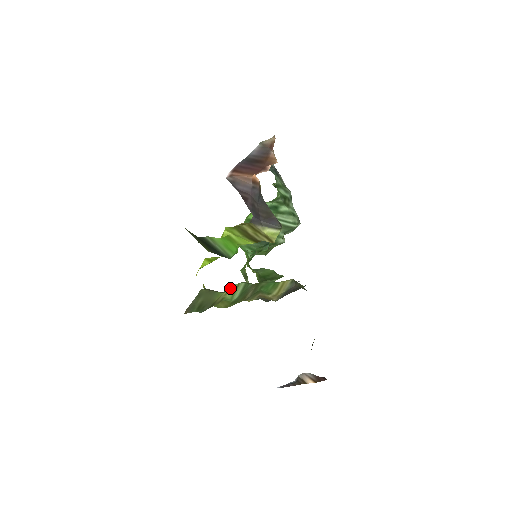
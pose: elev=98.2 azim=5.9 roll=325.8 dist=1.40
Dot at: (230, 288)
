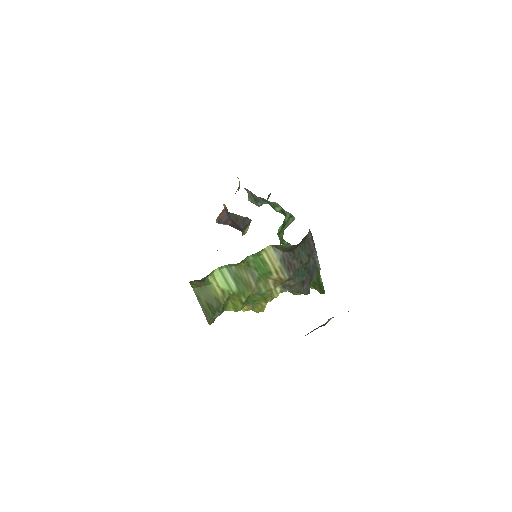
Dot at: (215, 277)
